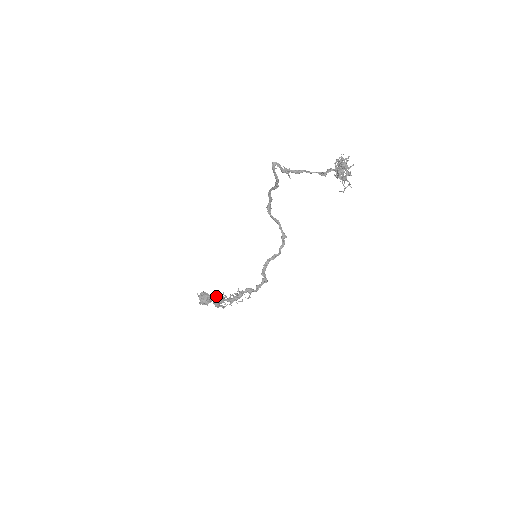
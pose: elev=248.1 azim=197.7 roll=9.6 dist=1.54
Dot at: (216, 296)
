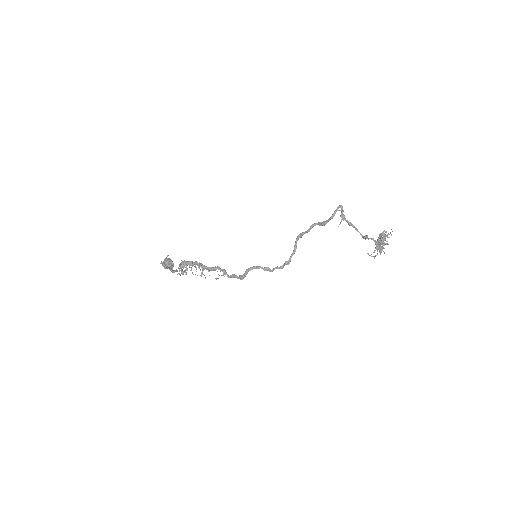
Dot at: occluded
